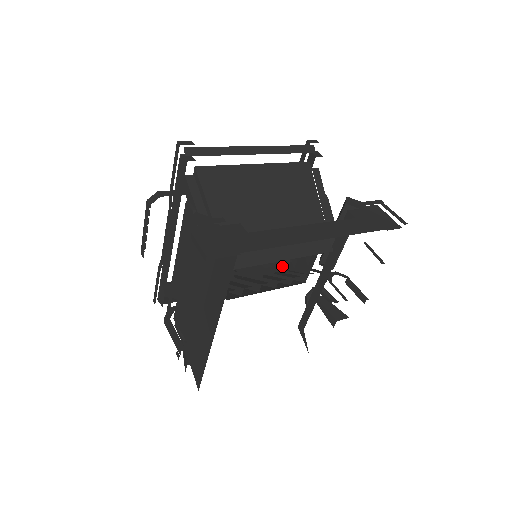
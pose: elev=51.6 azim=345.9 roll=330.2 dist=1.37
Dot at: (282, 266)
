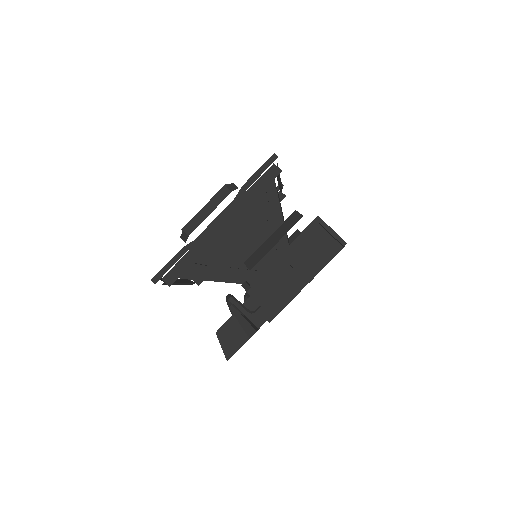
Dot at: occluded
